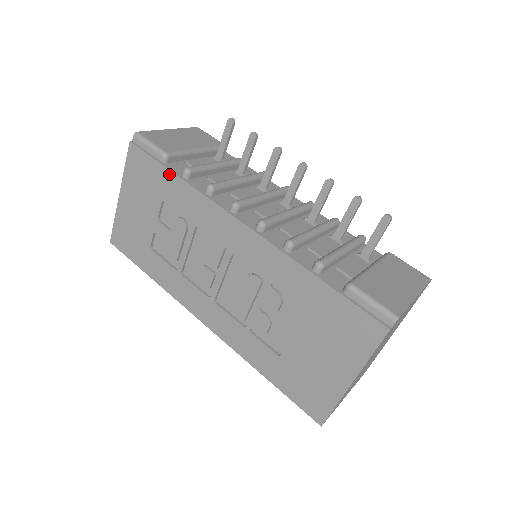
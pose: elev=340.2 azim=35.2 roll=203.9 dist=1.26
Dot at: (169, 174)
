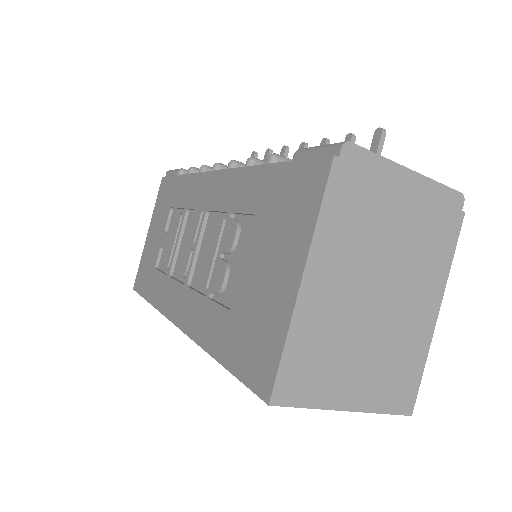
Dot at: (178, 179)
